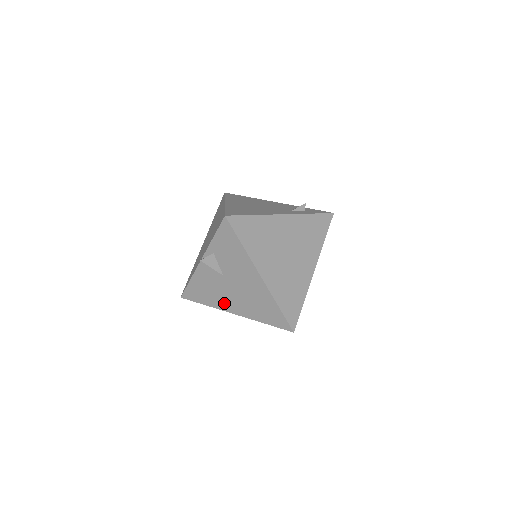
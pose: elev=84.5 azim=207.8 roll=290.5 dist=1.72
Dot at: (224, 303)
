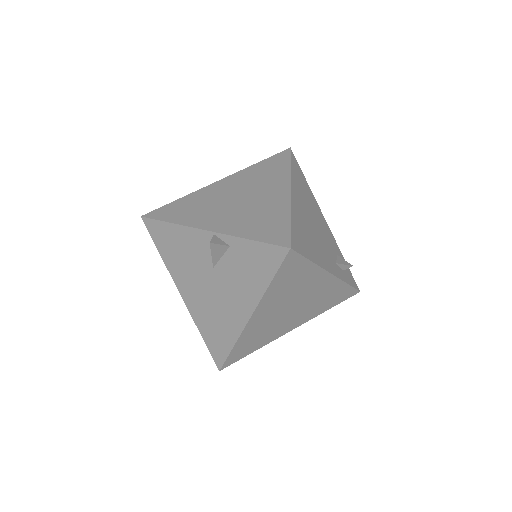
Dot at: (182, 278)
